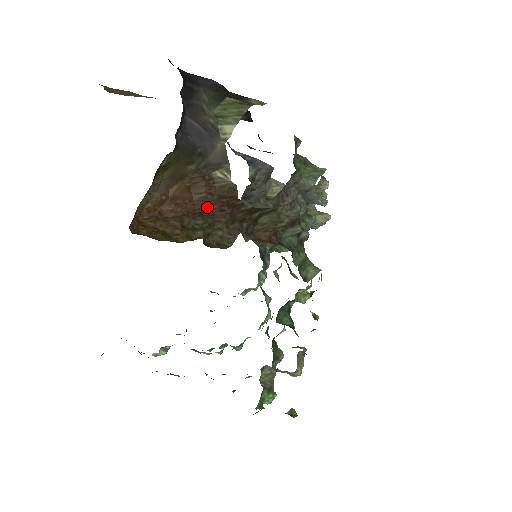
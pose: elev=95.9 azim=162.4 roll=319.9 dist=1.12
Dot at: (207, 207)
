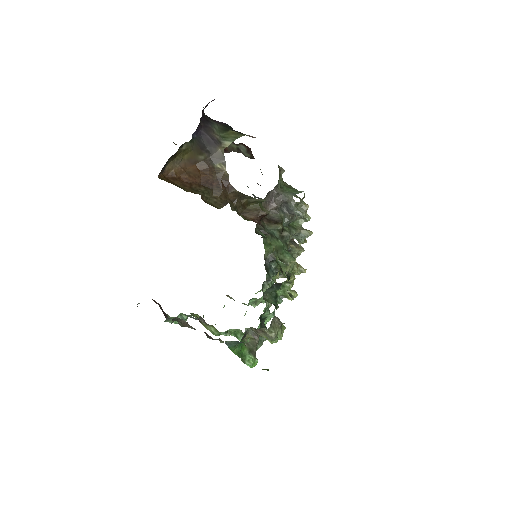
Dot at: (209, 183)
